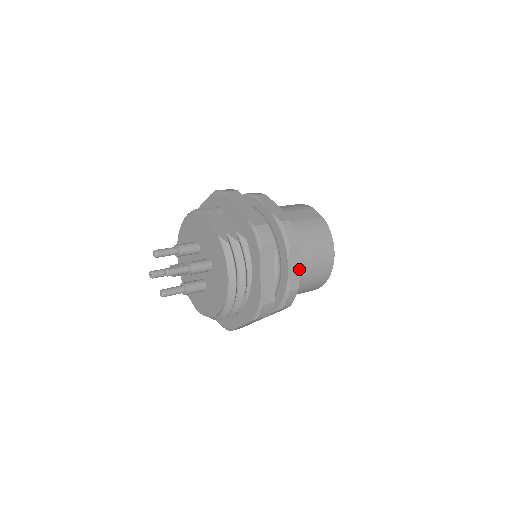
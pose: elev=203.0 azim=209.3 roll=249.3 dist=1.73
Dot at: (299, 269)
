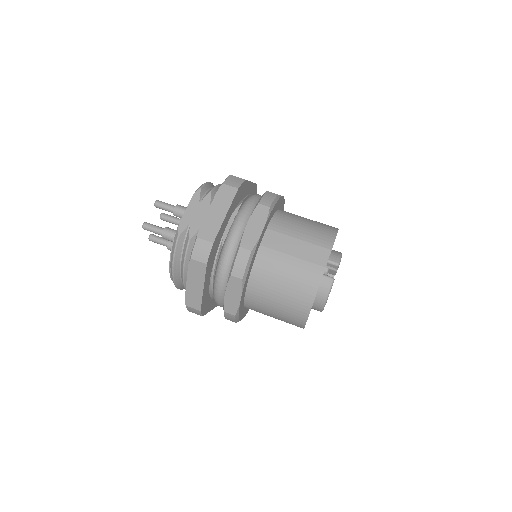
Dot at: (239, 301)
